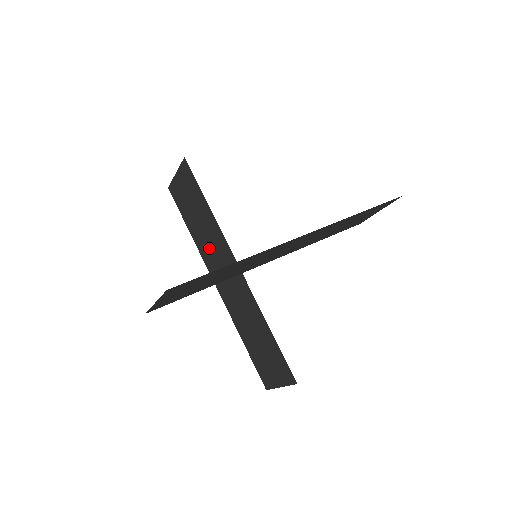
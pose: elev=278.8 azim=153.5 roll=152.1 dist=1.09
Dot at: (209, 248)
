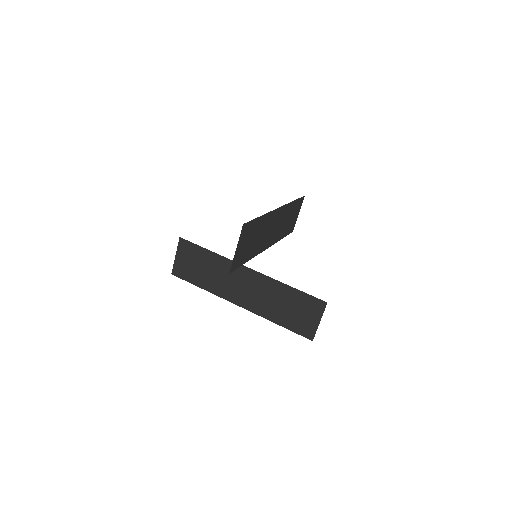
Dot at: (222, 282)
